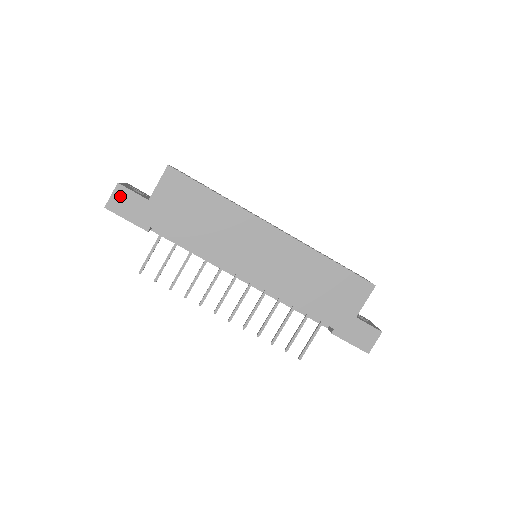
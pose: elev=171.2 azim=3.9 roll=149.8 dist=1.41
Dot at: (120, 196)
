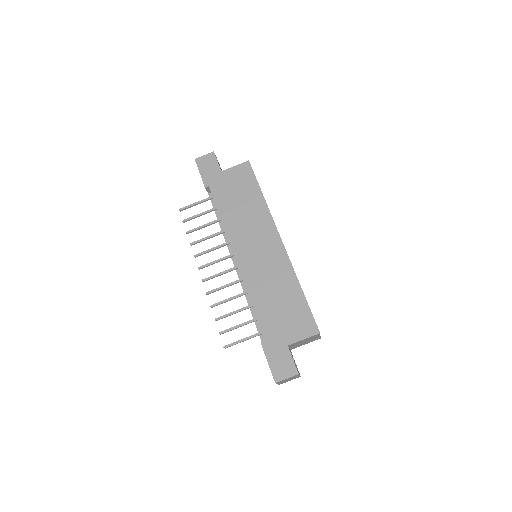
Dot at: (208, 159)
